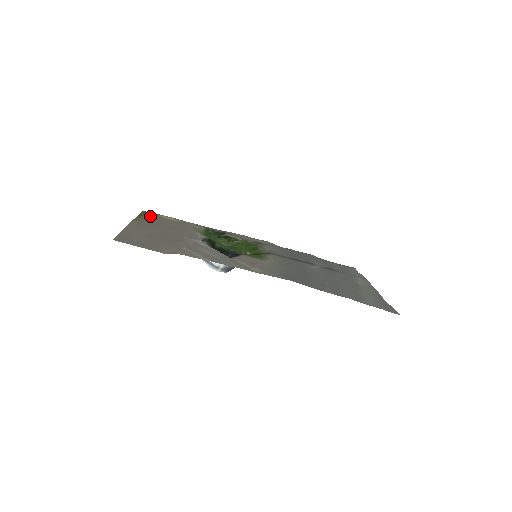
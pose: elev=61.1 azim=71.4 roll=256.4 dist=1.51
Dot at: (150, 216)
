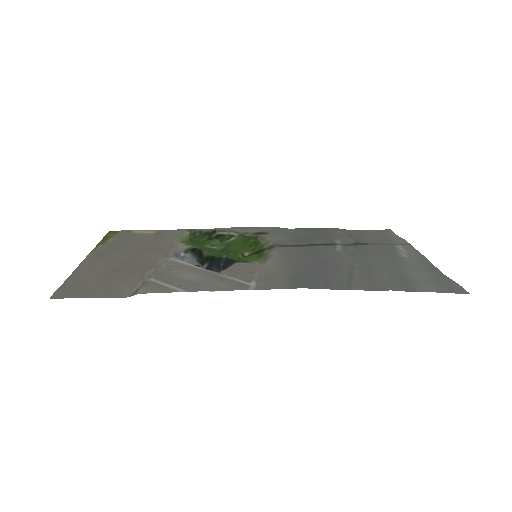
Dot at: (117, 237)
